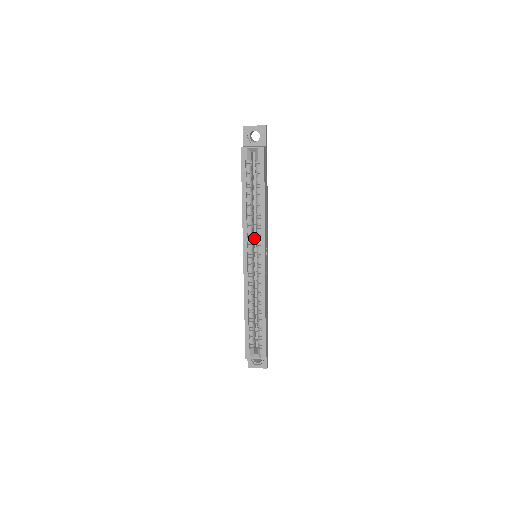
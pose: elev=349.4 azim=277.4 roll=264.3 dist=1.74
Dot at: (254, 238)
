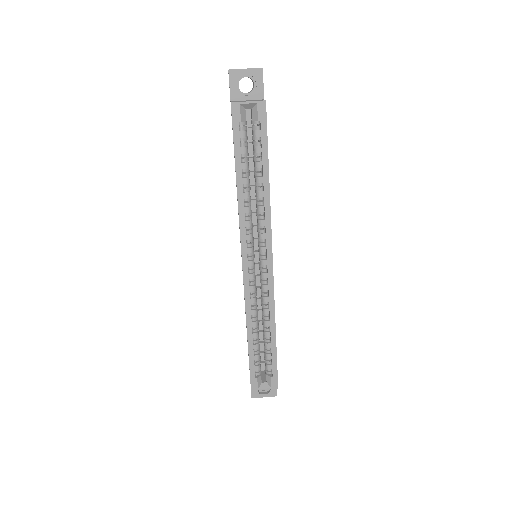
Dot at: occluded
